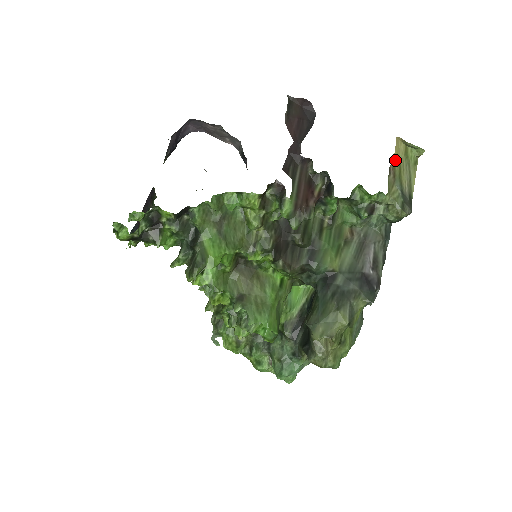
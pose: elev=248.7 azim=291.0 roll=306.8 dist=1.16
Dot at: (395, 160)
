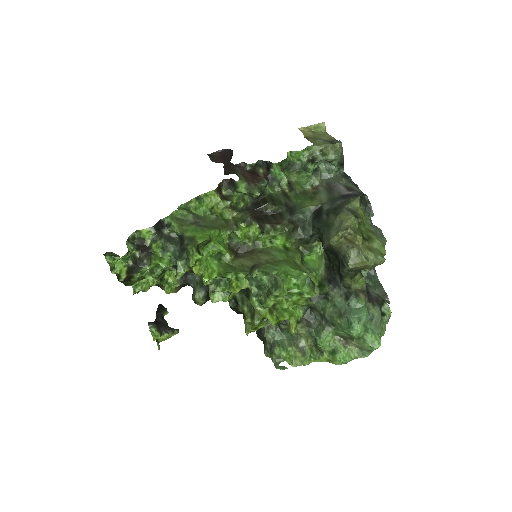
Dot at: (306, 135)
